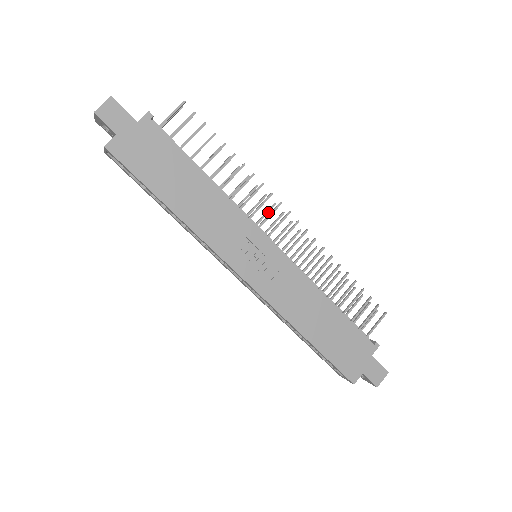
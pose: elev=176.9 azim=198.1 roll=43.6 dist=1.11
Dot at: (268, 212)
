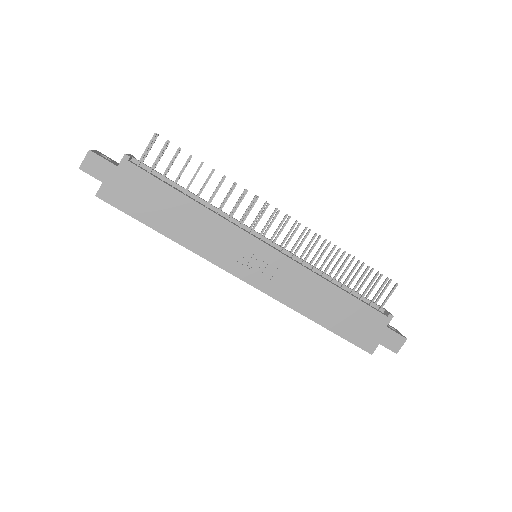
Dot at: (261, 212)
